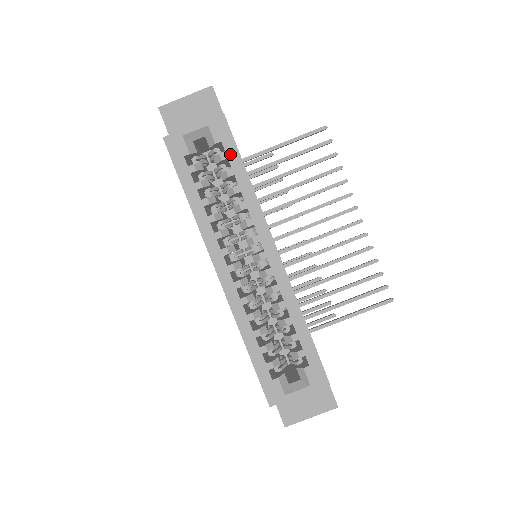
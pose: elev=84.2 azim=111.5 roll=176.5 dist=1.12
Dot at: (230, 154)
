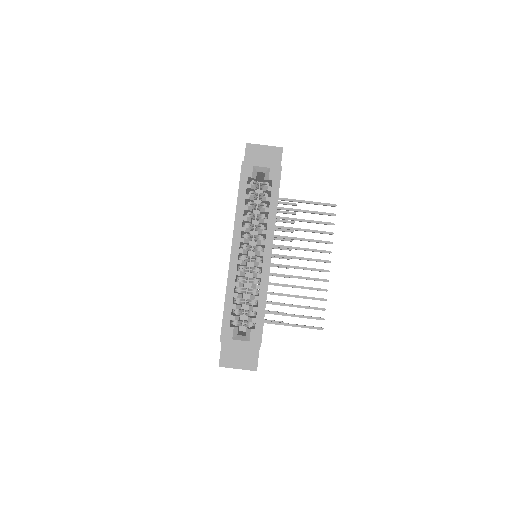
Dot at: (274, 189)
